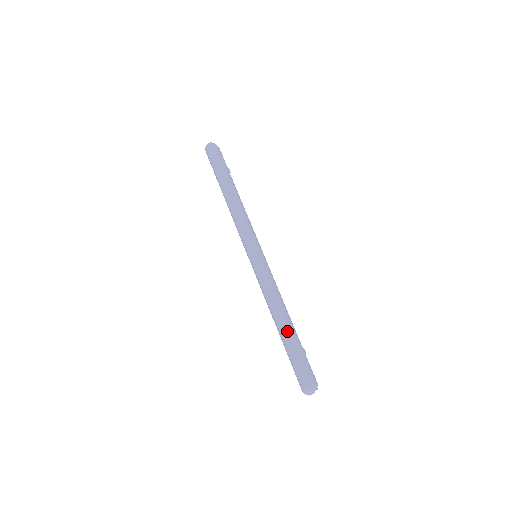
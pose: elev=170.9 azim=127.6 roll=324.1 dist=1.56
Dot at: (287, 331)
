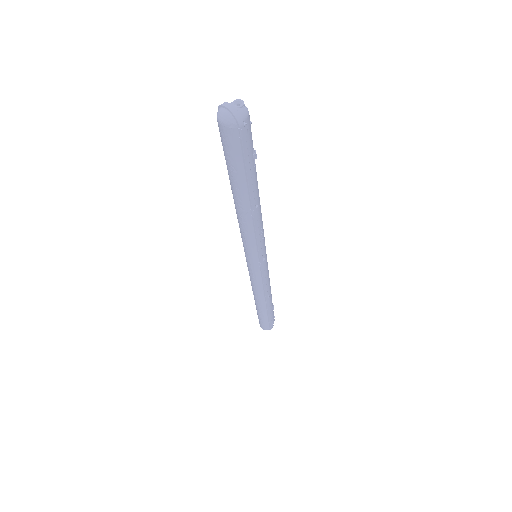
Dot at: (264, 309)
